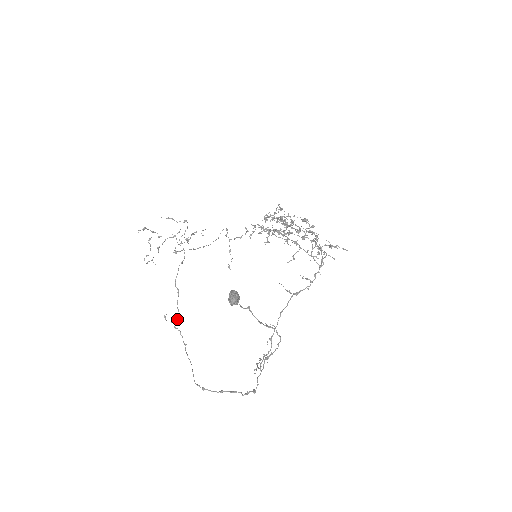
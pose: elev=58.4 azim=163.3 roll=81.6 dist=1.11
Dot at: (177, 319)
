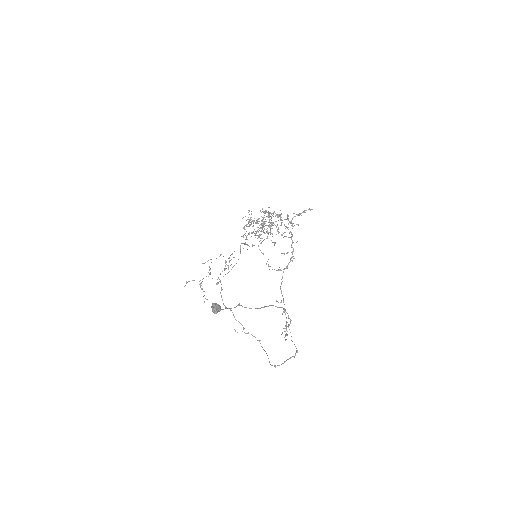
Dot at: (243, 328)
